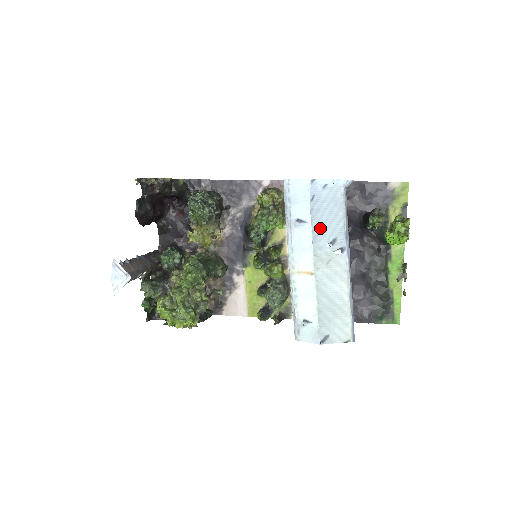
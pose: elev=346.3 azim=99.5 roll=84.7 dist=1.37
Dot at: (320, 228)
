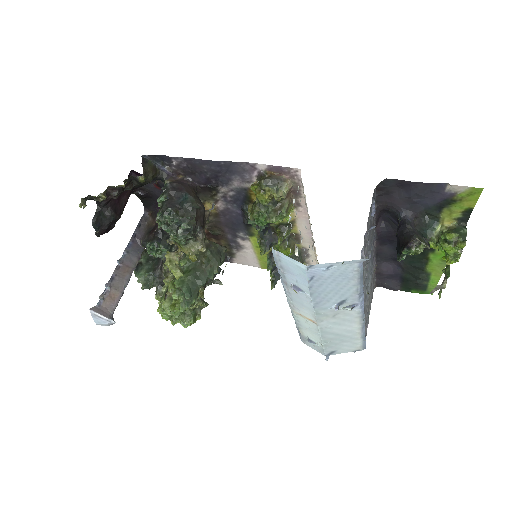
Dot at: (323, 297)
